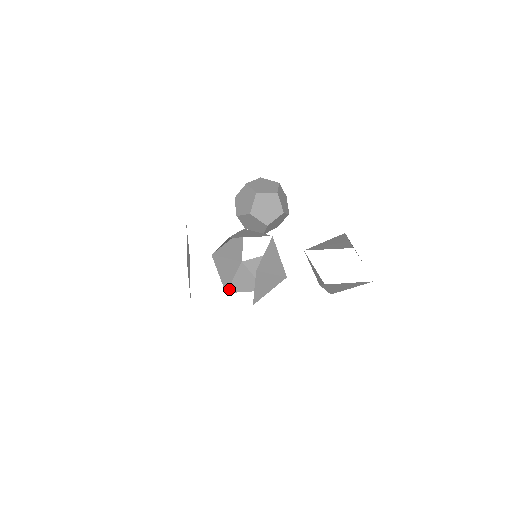
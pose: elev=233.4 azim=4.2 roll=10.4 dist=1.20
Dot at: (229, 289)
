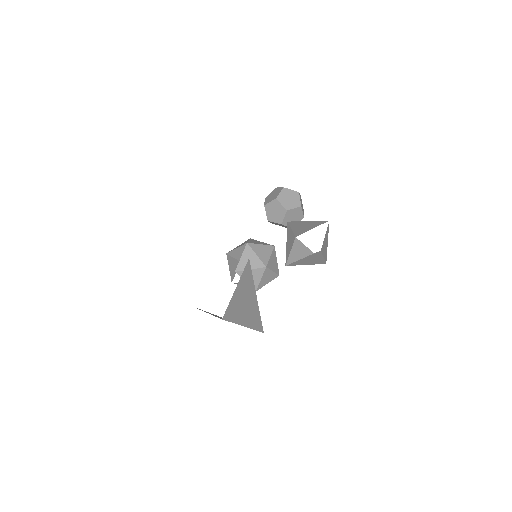
Dot at: occluded
